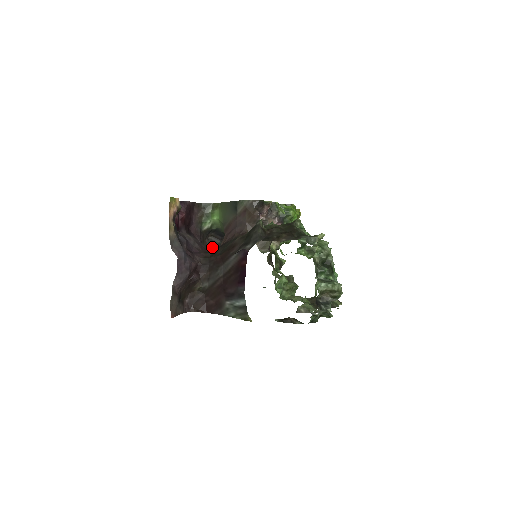
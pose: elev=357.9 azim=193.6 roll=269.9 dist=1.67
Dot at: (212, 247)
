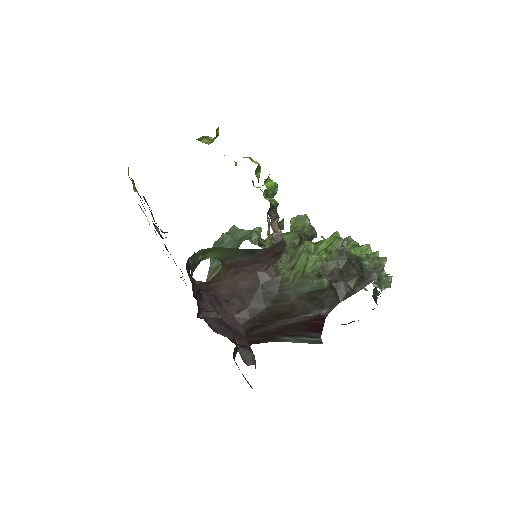
Dot at: (189, 267)
